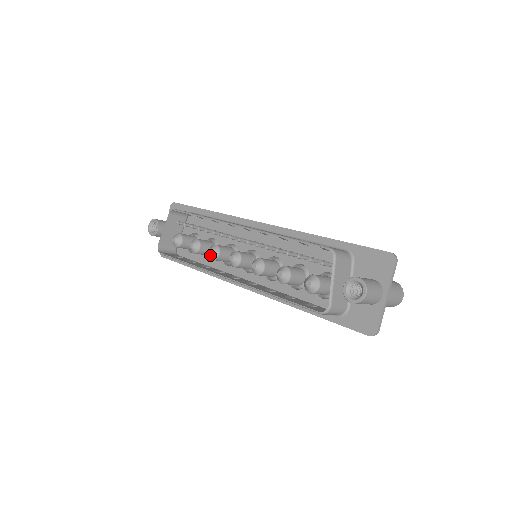
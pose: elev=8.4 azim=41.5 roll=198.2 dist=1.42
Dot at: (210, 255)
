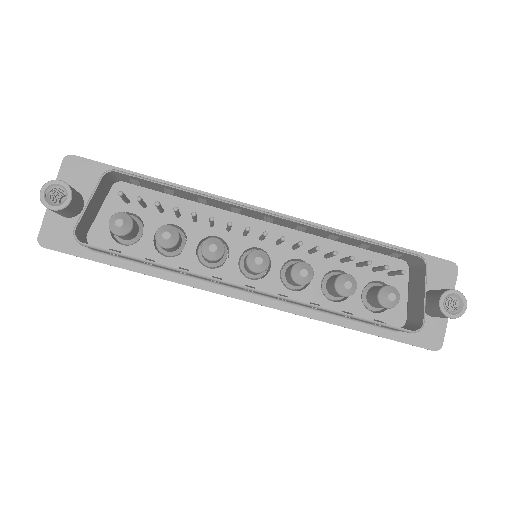
Dot at: (211, 253)
